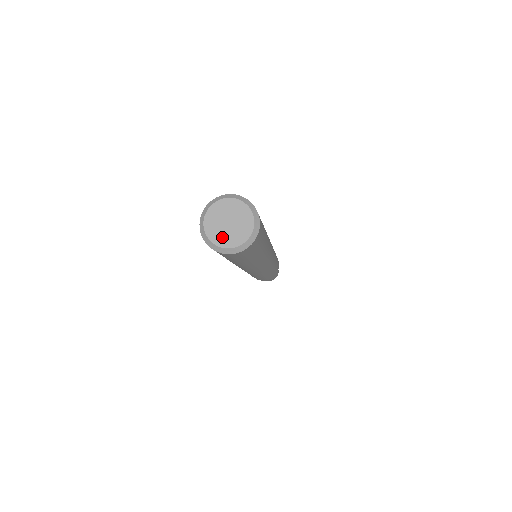
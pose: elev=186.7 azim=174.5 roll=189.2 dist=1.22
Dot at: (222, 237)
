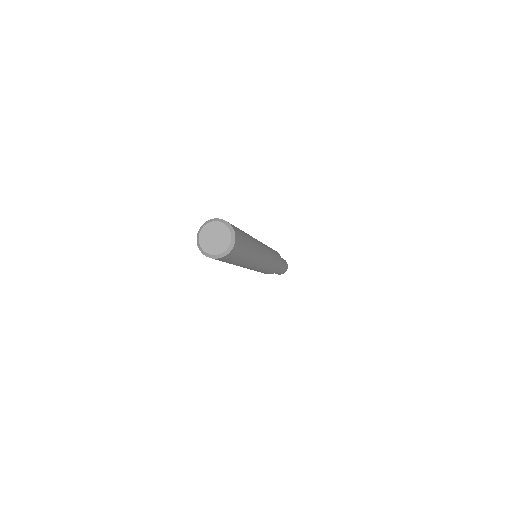
Dot at: (211, 247)
